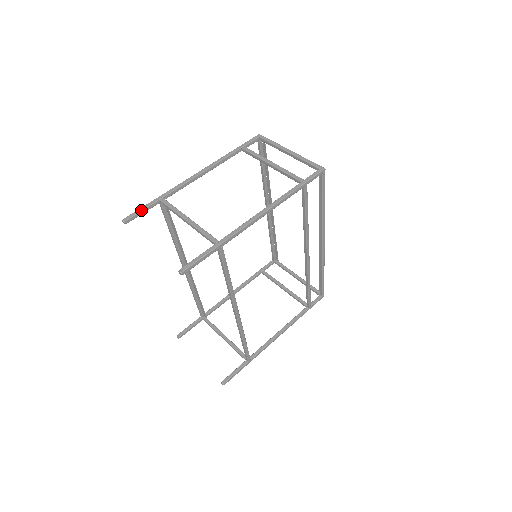
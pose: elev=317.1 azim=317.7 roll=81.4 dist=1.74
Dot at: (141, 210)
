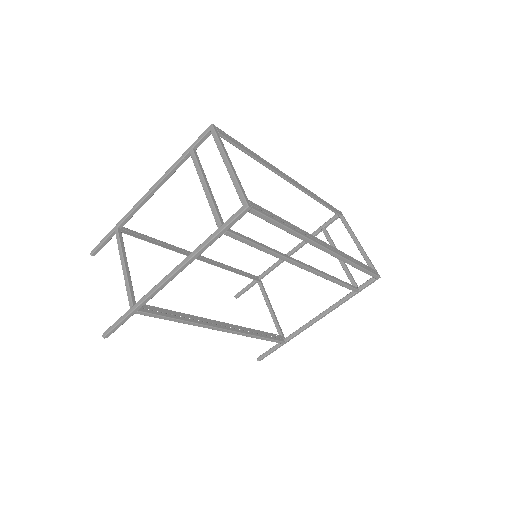
Dot at: (101, 243)
